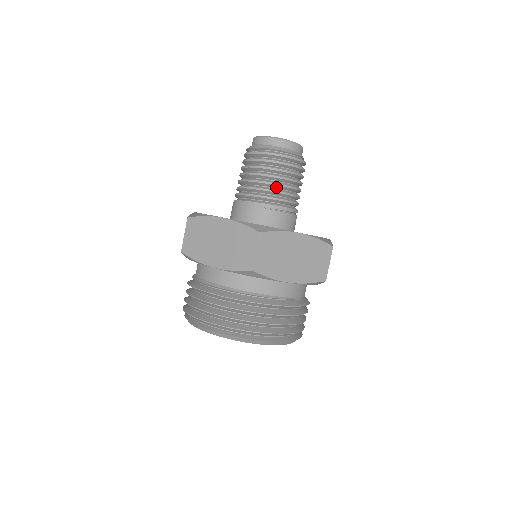
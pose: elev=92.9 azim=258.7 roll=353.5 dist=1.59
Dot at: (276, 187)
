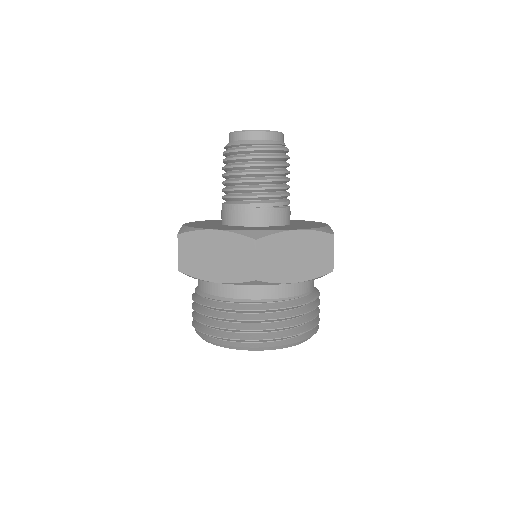
Dot at: (263, 183)
